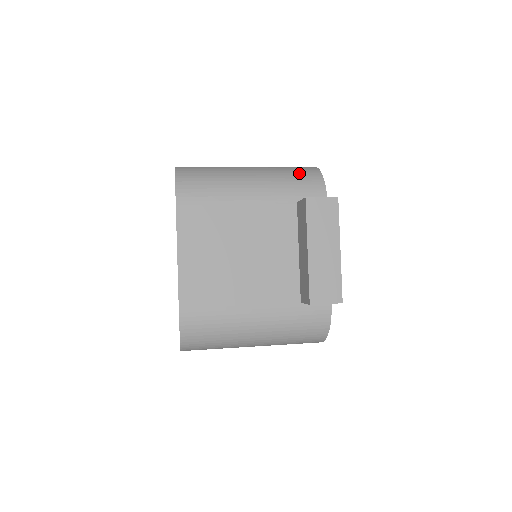
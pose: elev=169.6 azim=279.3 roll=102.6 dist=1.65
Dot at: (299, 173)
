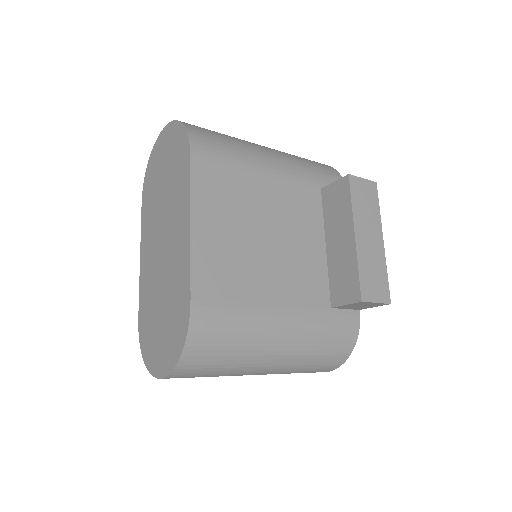
Dot at: (313, 162)
